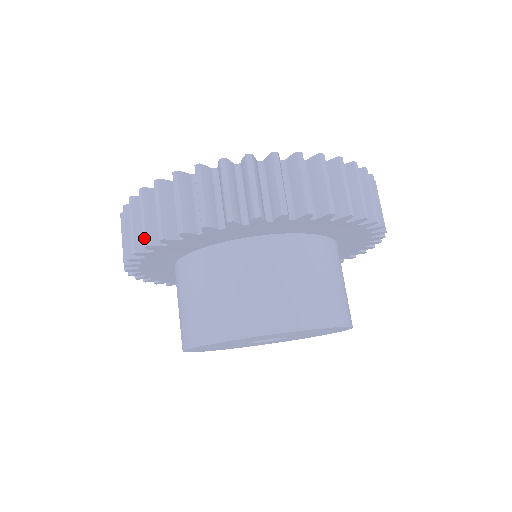
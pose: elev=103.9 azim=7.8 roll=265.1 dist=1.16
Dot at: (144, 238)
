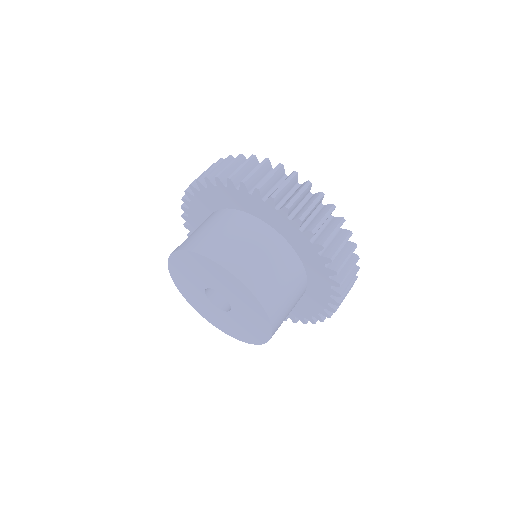
Dot at: (232, 174)
